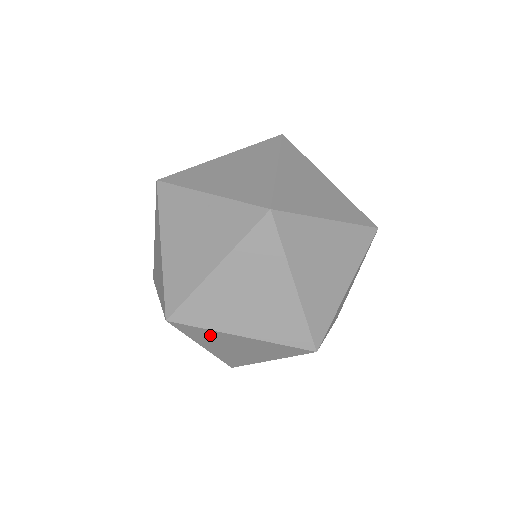
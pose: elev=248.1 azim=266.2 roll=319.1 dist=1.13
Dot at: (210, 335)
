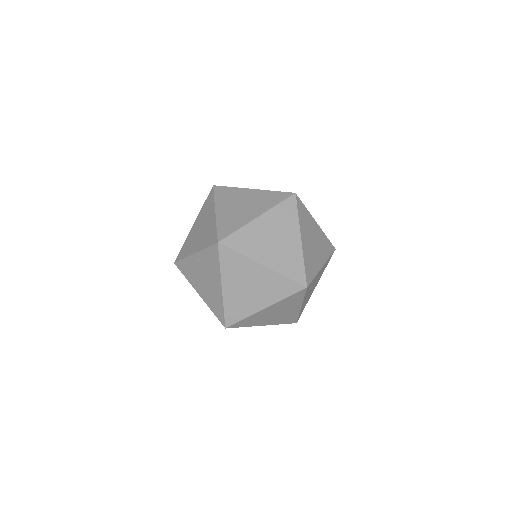
Dot at: (253, 319)
